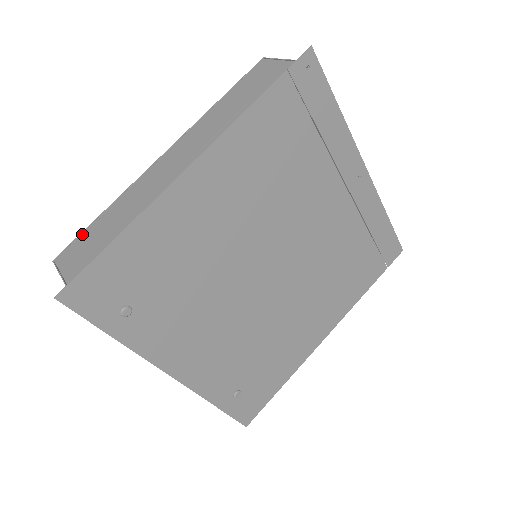
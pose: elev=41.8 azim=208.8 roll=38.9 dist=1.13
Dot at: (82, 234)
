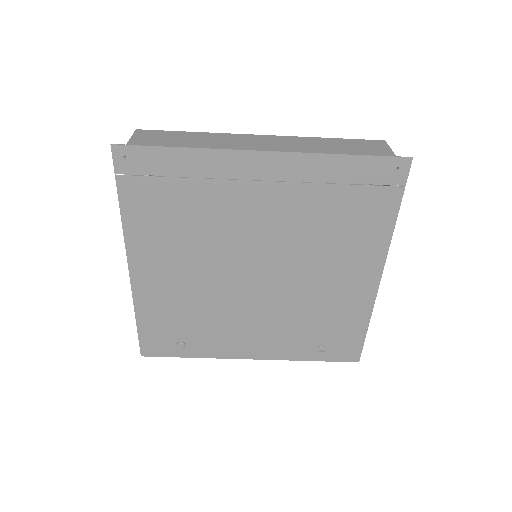
Dot at: occluded
